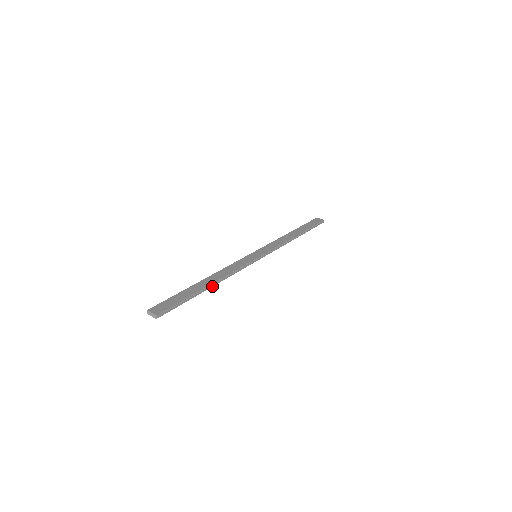
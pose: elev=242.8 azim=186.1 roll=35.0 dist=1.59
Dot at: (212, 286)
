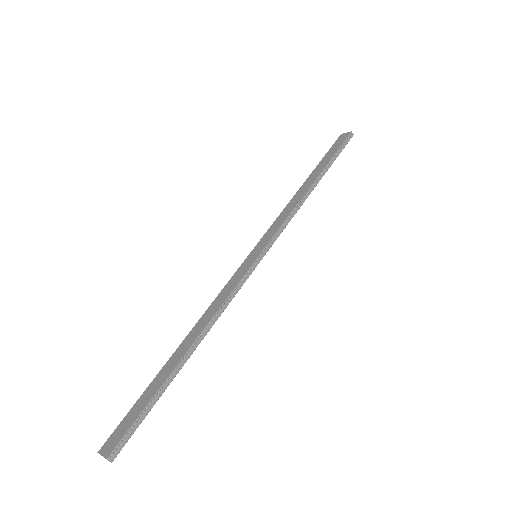
Dot at: (193, 351)
